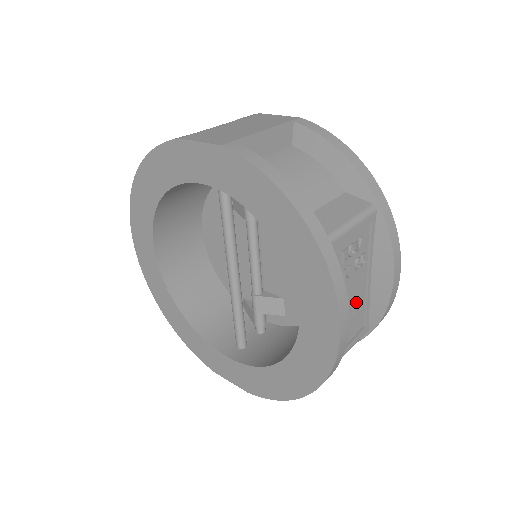
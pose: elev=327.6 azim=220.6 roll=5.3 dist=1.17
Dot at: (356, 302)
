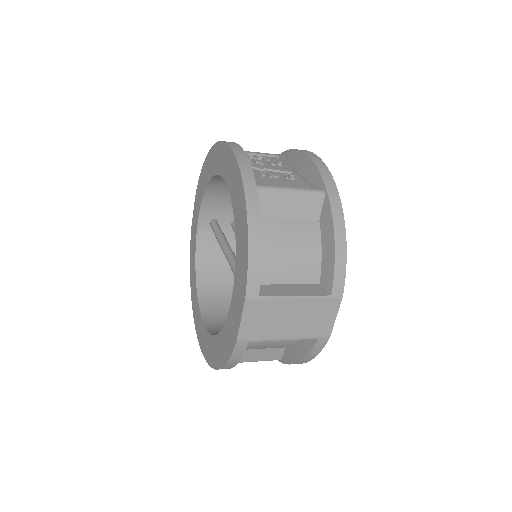
Dot at: occluded
